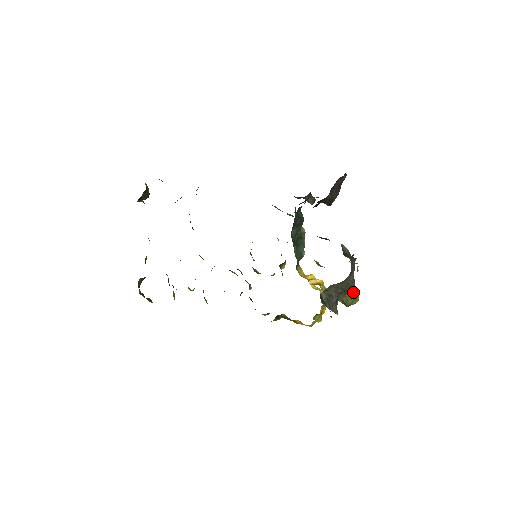
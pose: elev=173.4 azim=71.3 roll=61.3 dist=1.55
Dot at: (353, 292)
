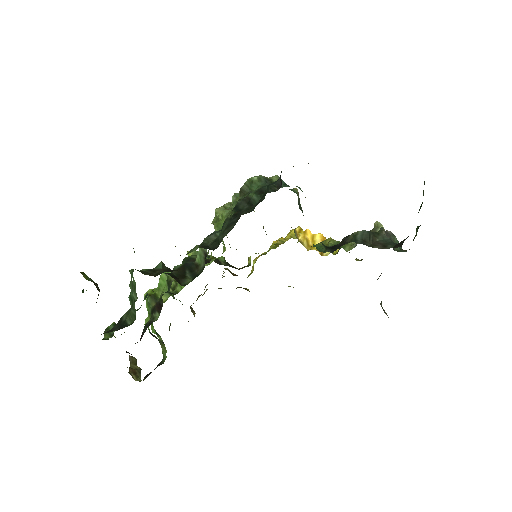
Dot at: occluded
